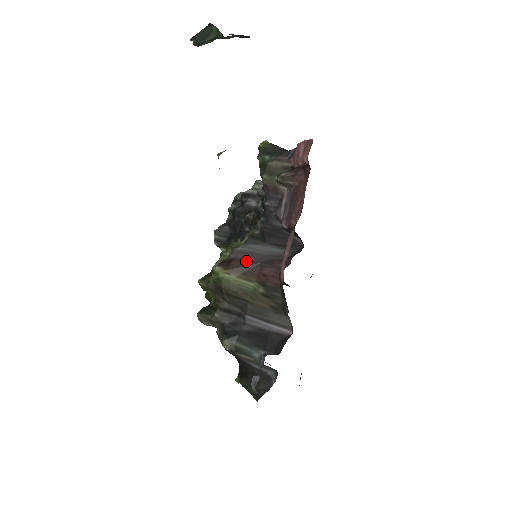
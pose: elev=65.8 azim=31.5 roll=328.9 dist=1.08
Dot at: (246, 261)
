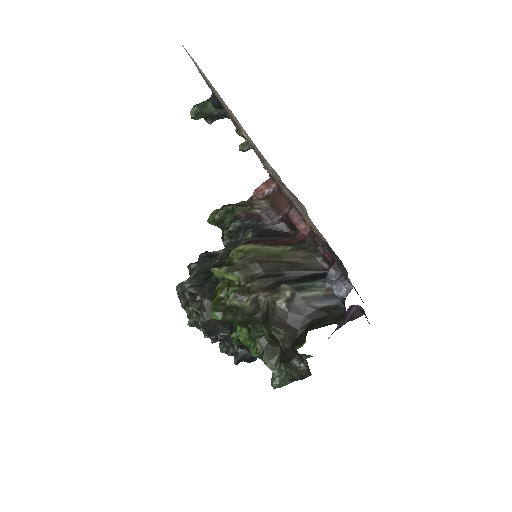
Dot at: (262, 240)
